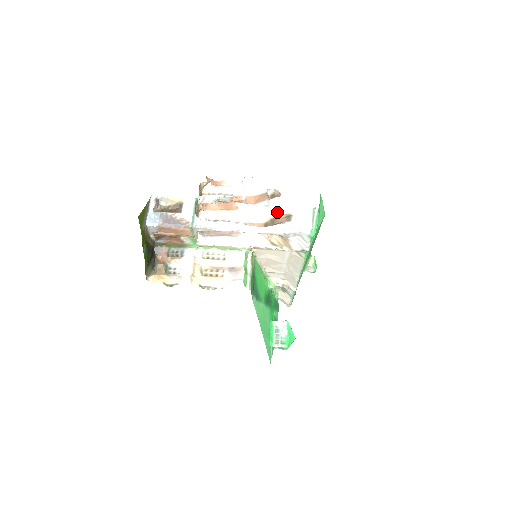
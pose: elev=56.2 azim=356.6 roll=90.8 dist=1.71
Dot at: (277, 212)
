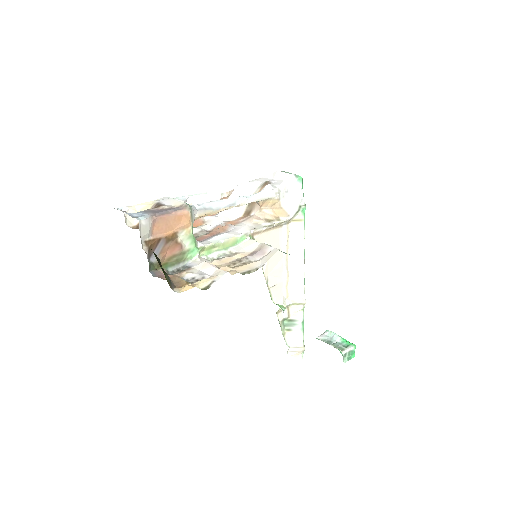
Dot at: (249, 194)
